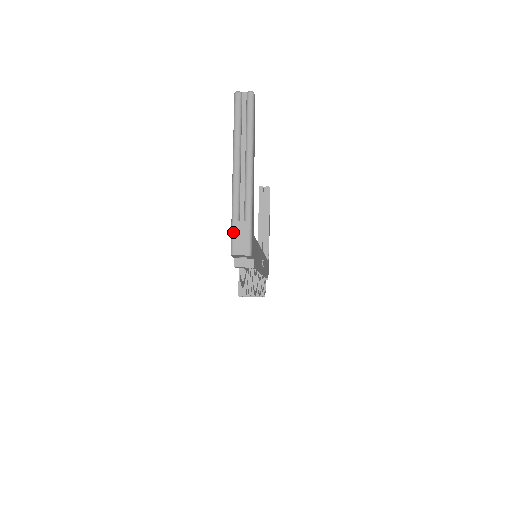
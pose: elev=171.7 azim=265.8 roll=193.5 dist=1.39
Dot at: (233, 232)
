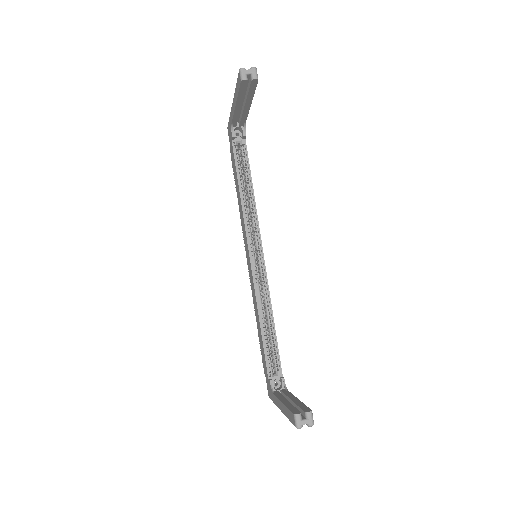
Dot at: occluded
